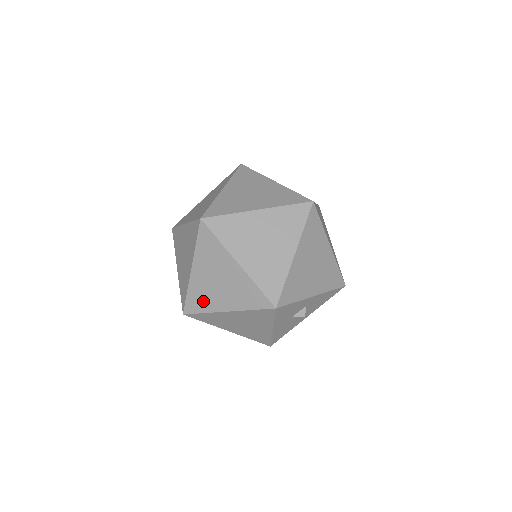
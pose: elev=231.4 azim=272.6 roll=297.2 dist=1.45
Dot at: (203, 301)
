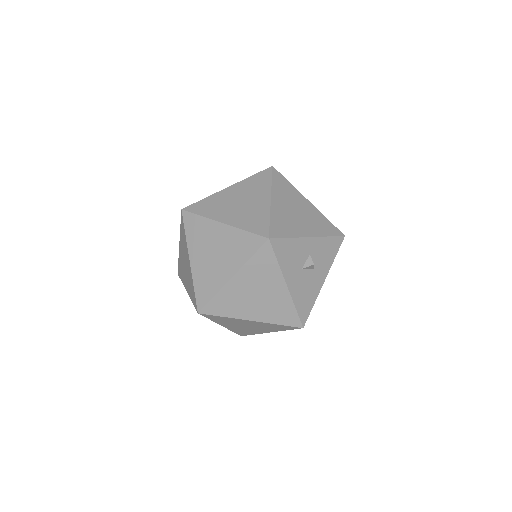
Dot at: (209, 284)
